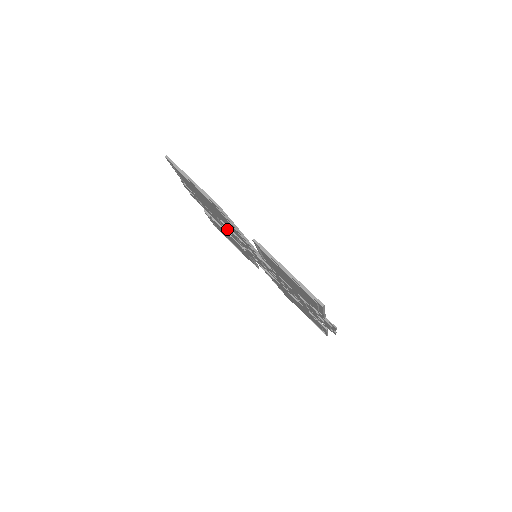
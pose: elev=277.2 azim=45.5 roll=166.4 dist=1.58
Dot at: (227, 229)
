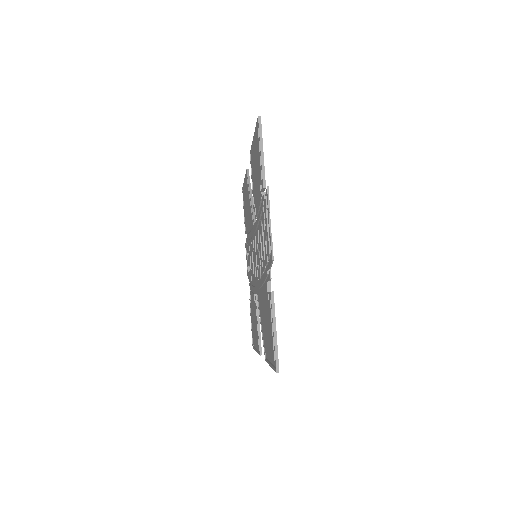
Dot at: occluded
